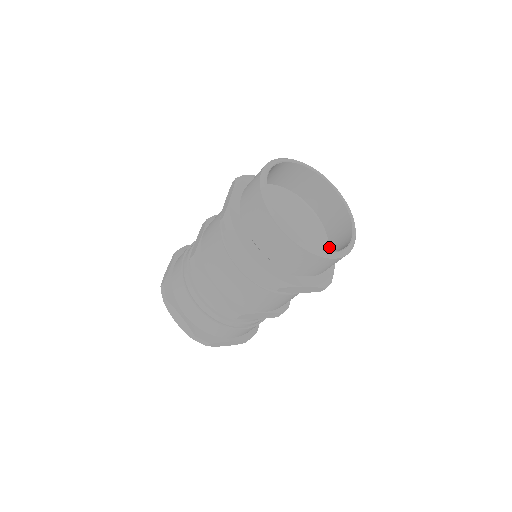
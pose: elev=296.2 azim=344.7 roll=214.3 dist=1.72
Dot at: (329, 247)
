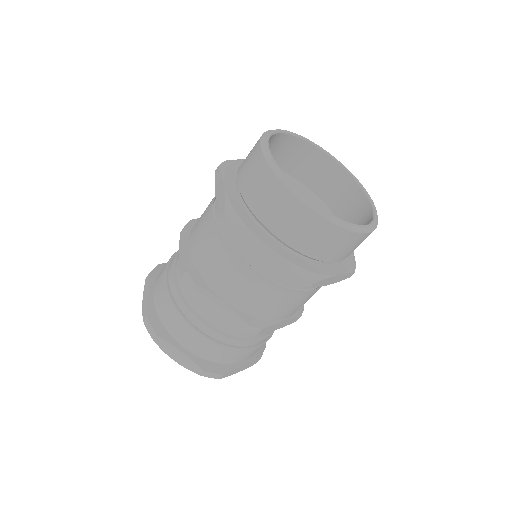
Dot at: occluded
